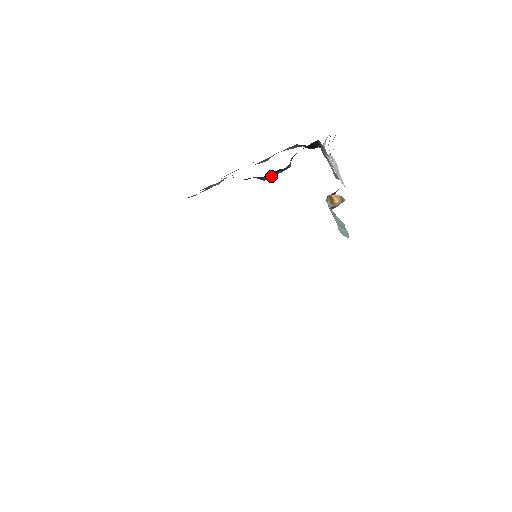
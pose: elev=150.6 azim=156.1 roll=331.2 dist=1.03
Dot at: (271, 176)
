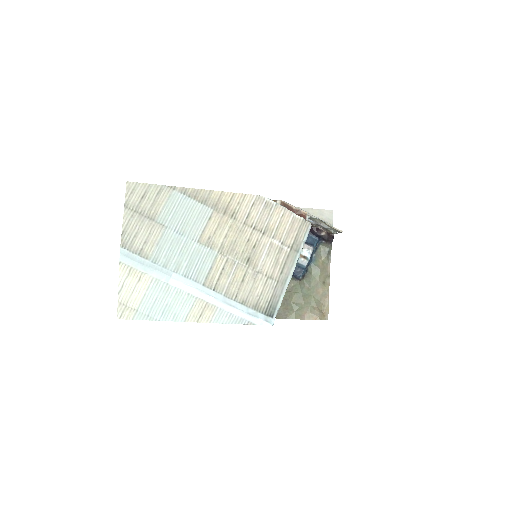
Dot at: occluded
